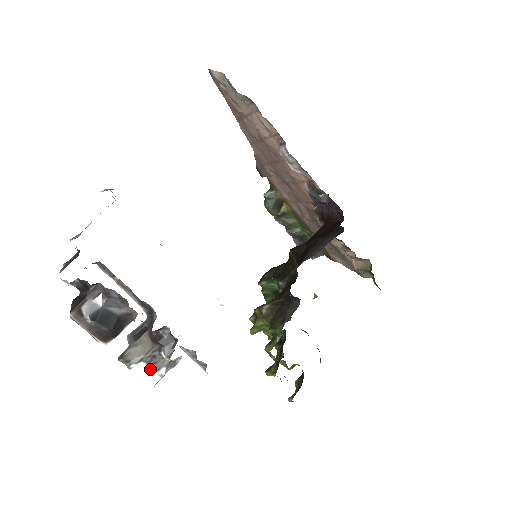
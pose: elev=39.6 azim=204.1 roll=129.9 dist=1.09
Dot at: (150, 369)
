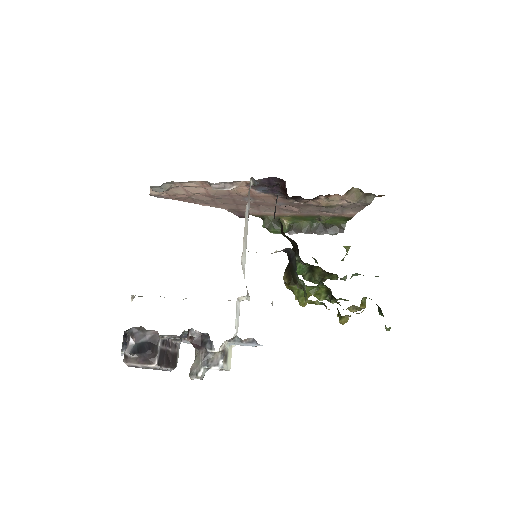
Dot at: (212, 368)
